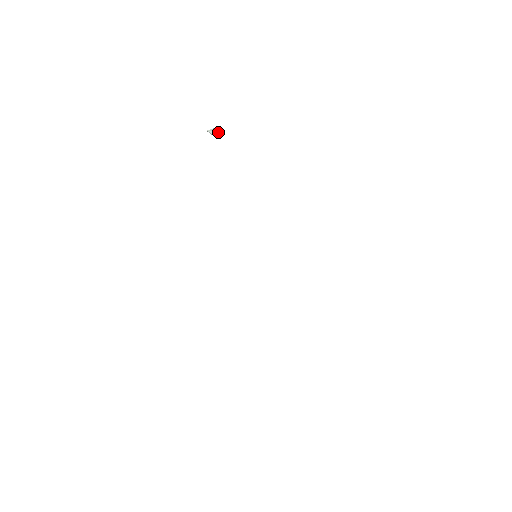
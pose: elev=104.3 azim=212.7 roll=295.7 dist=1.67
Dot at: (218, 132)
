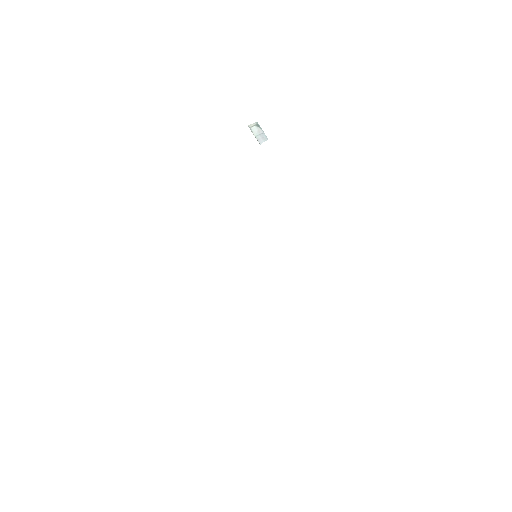
Dot at: (262, 131)
